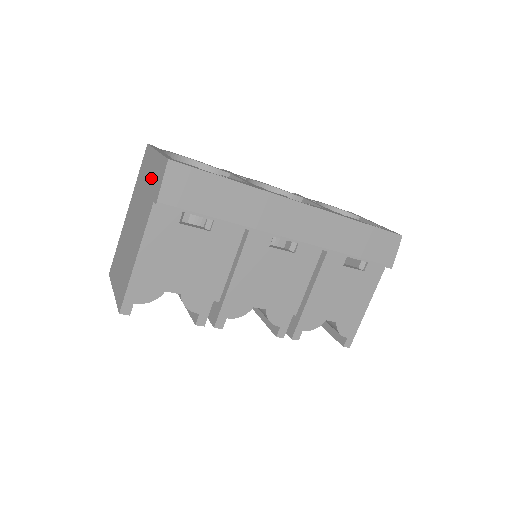
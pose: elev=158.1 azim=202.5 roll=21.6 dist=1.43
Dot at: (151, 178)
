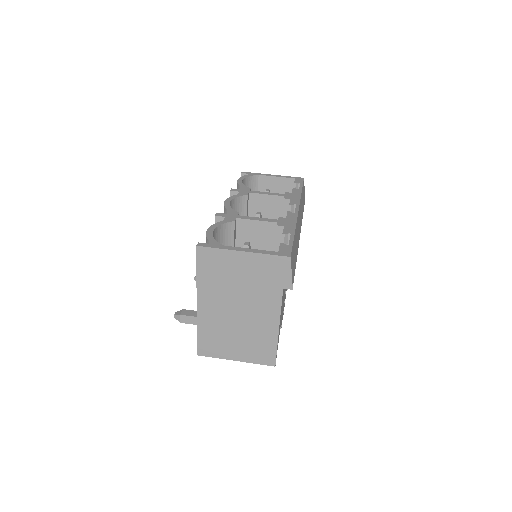
Dot at: (253, 273)
